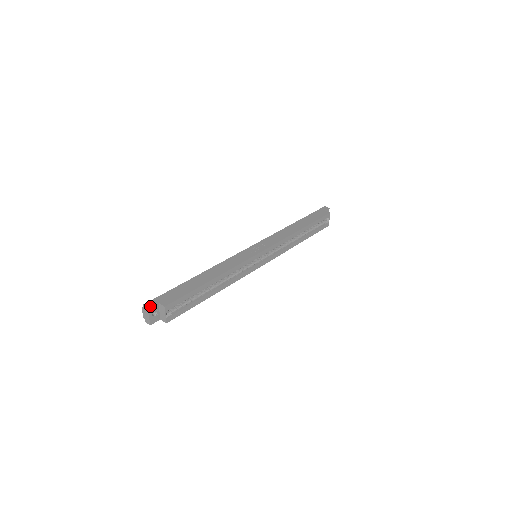
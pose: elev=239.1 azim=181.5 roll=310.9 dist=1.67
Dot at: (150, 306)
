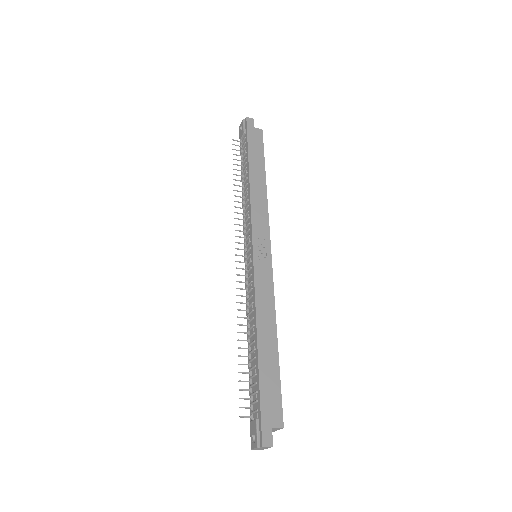
Dot at: (271, 442)
